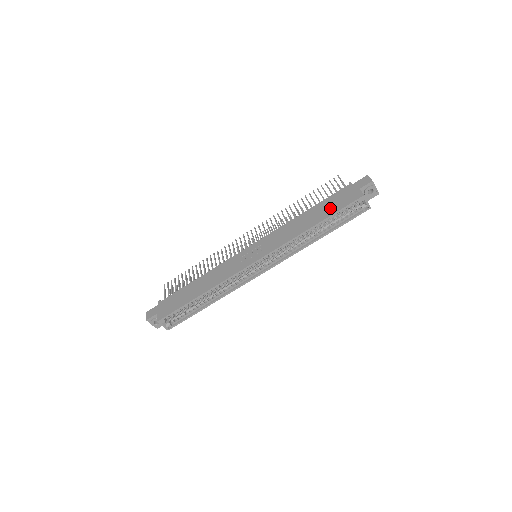
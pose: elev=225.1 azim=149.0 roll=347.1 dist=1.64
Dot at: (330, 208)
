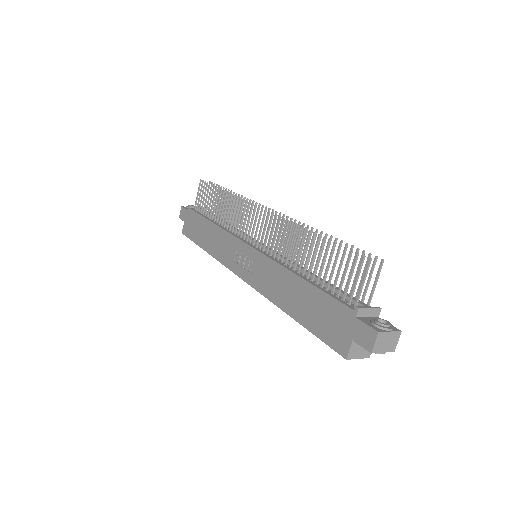
Dot at: (314, 317)
